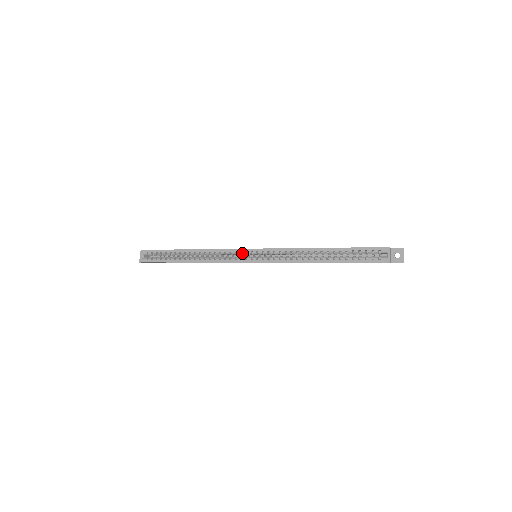
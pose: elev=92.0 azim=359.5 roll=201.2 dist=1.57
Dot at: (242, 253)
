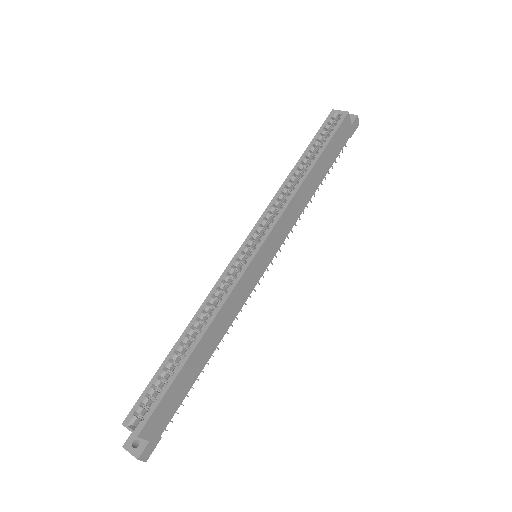
Dot at: (239, 259)
